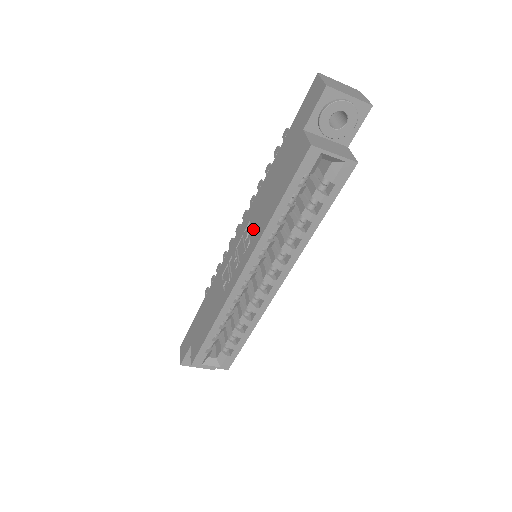
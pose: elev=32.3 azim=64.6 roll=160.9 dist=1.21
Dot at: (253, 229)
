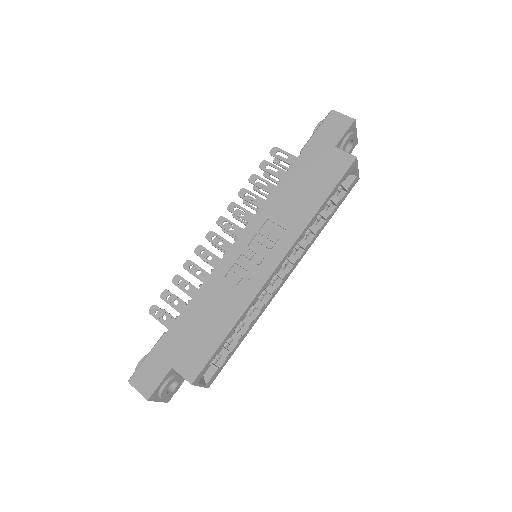
Dot at: (282, 225)
